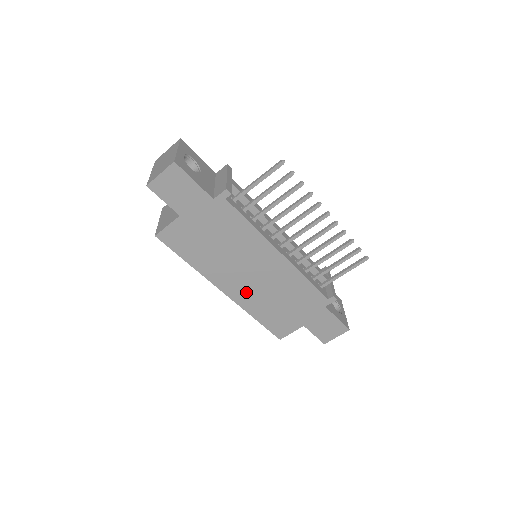
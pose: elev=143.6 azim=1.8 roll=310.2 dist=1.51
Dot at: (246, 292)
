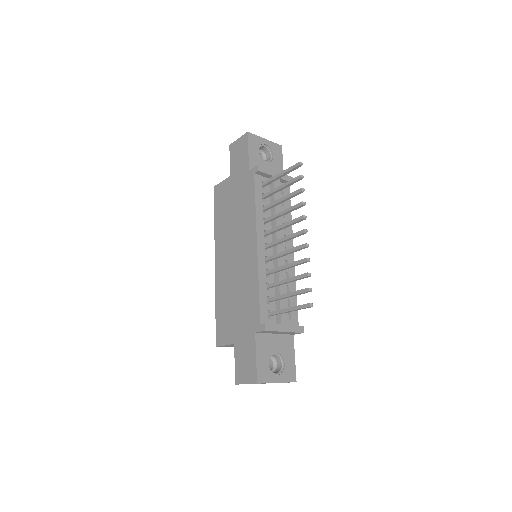
Dot at: (224, 272)
